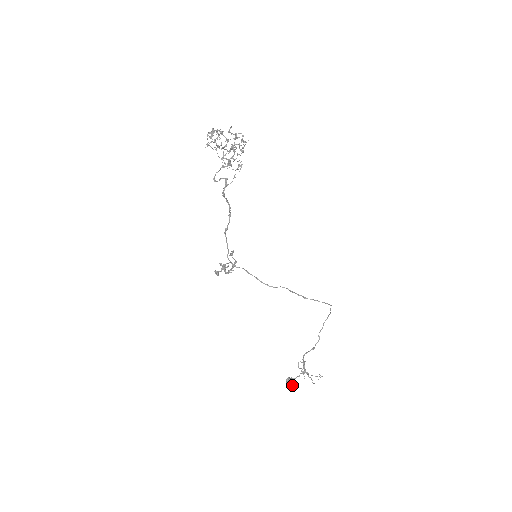
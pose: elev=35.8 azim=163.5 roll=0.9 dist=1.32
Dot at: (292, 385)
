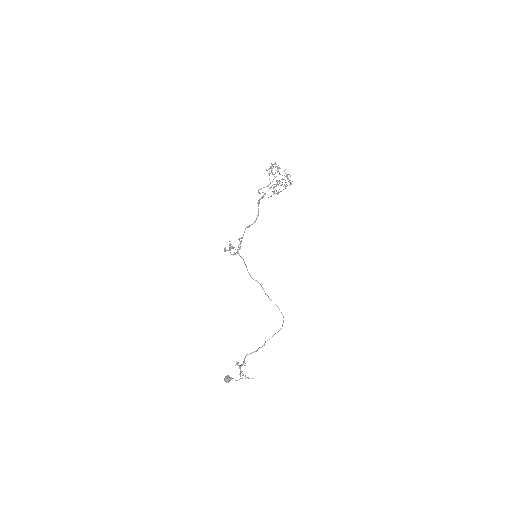
Dot at: (227, 381)
